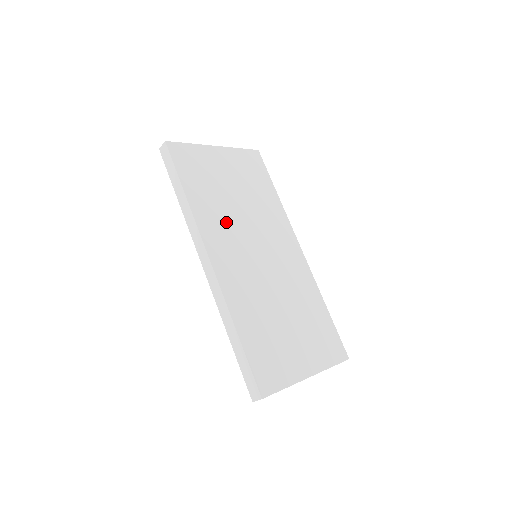
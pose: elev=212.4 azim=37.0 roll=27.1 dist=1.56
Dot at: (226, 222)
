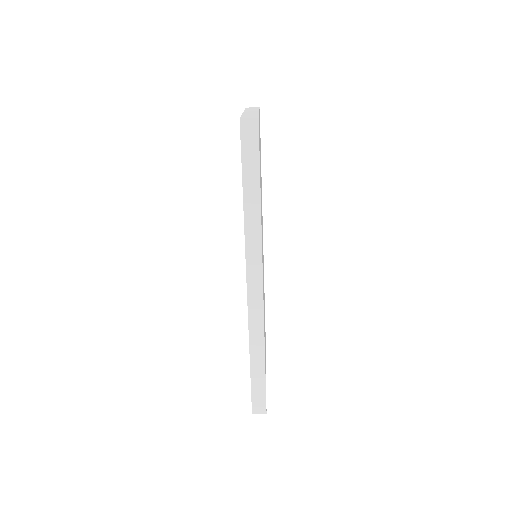
Dot at: occluded
